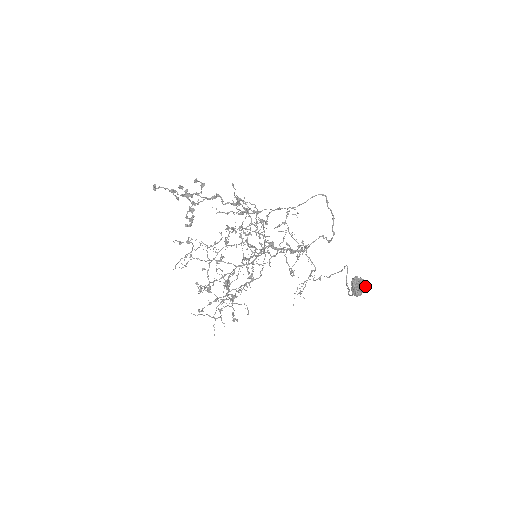
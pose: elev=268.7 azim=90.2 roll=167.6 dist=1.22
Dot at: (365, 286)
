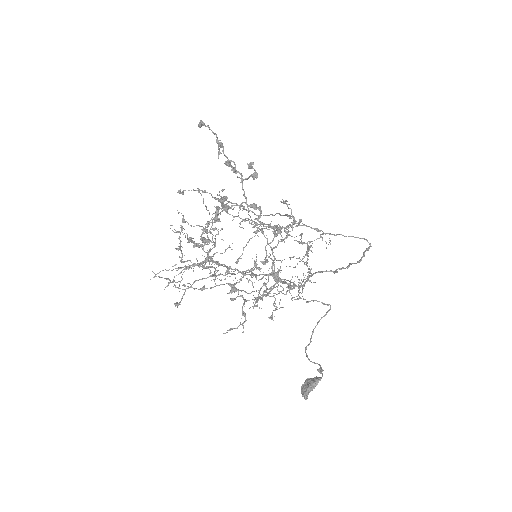
Dot at: occluded
